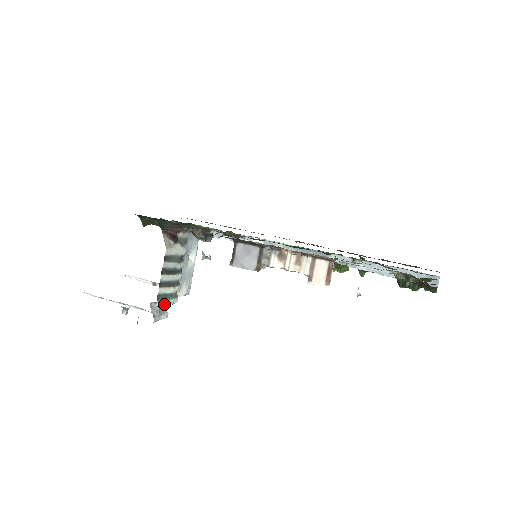
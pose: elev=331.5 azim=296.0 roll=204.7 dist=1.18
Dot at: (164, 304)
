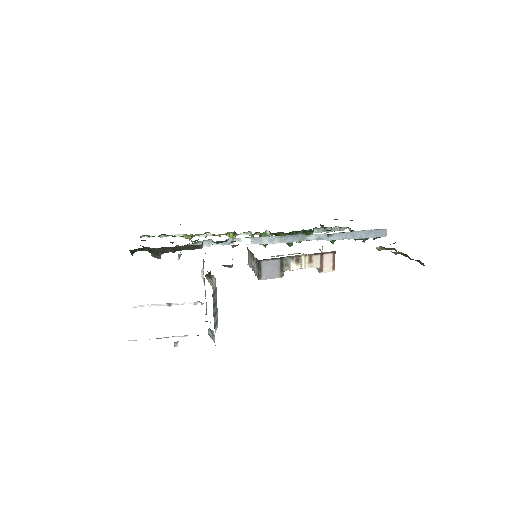
Dot at: occluded
